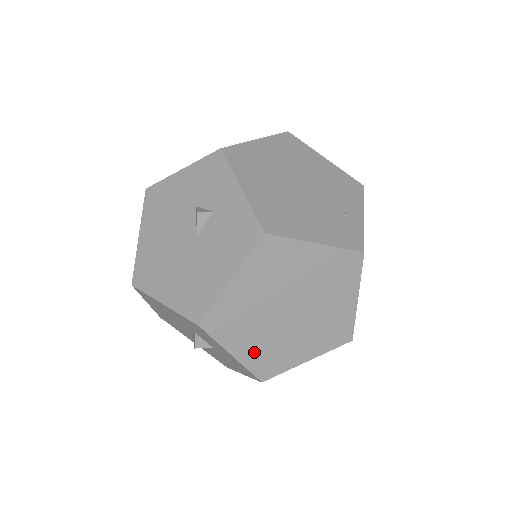
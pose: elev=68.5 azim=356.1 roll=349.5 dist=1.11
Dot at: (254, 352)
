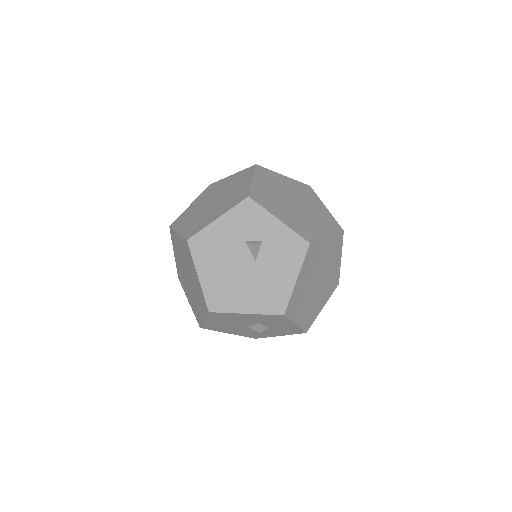
Dot at: (304, 316)
